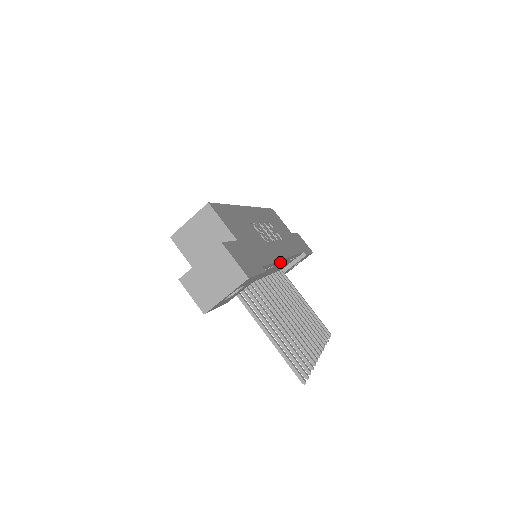
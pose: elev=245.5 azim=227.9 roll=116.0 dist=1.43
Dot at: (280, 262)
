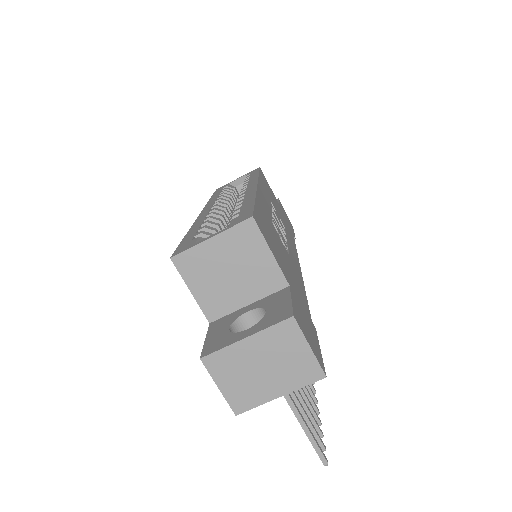
Dot at: occluded
